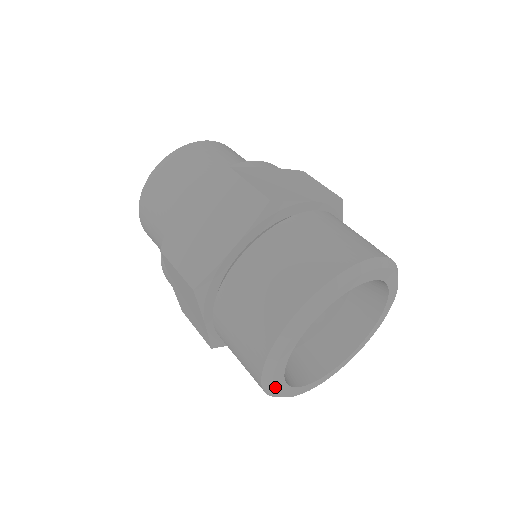
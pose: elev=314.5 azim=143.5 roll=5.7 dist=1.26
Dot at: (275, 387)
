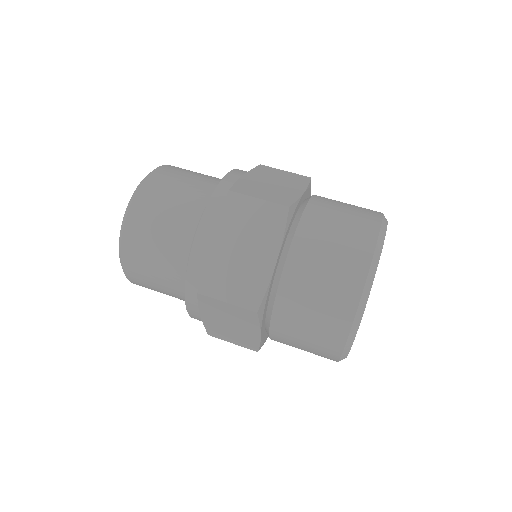
Dot at: (348, 353)
